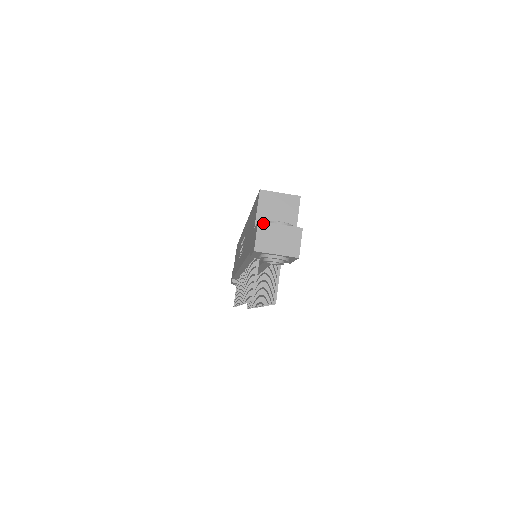
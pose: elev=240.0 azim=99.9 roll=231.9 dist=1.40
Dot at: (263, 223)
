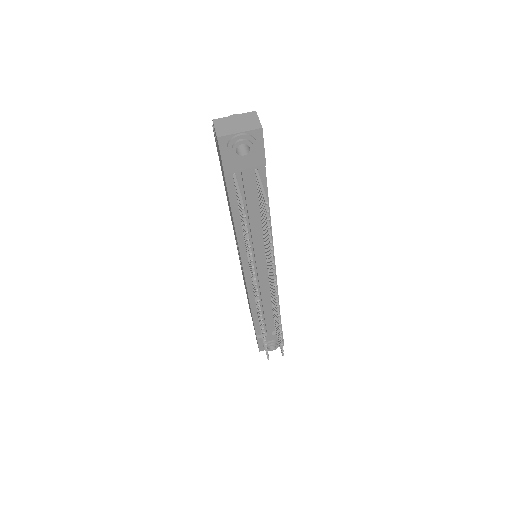
Dot at: (217, 119)
